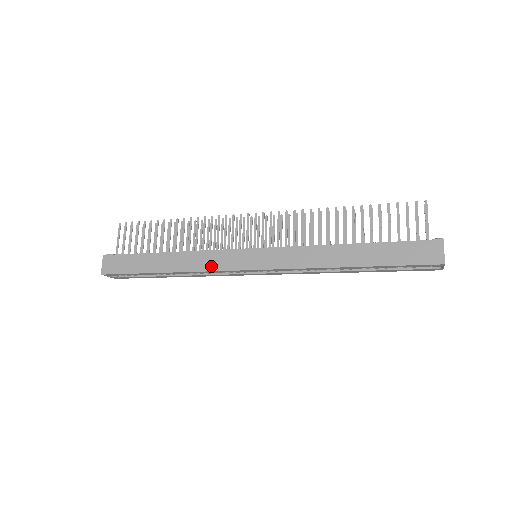
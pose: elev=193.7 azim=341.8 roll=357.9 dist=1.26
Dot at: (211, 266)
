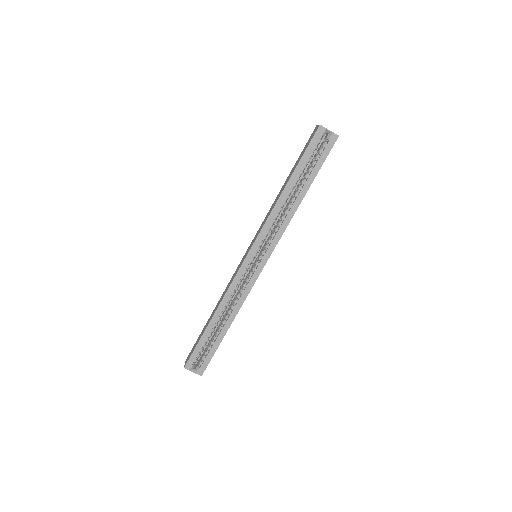
Dot at: (231, 283)
